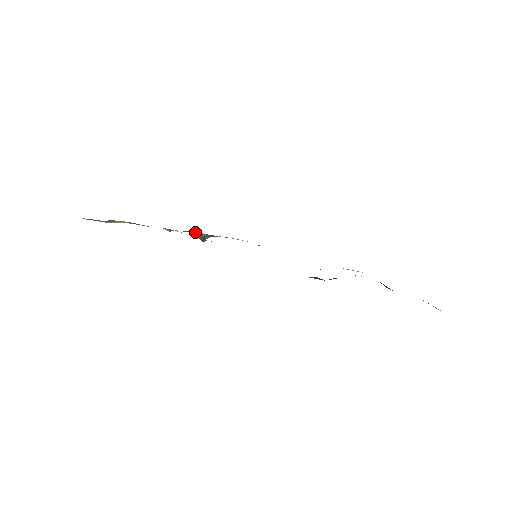
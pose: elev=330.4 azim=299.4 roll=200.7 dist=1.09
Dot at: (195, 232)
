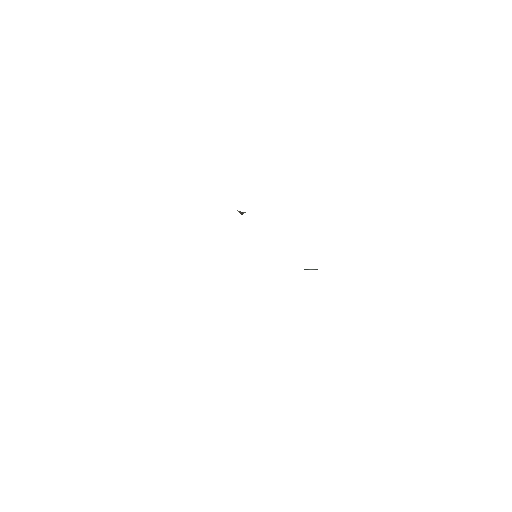
Dot at: occluded
